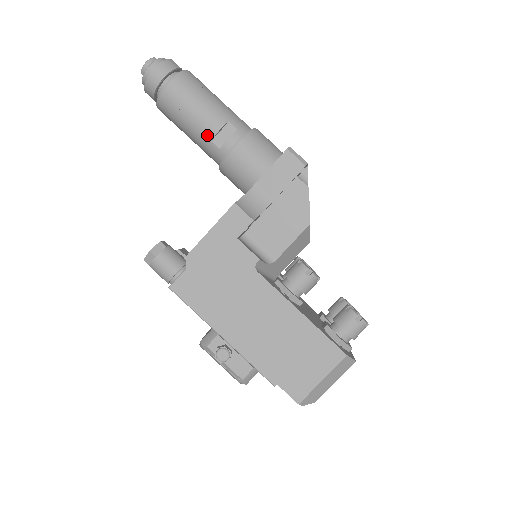
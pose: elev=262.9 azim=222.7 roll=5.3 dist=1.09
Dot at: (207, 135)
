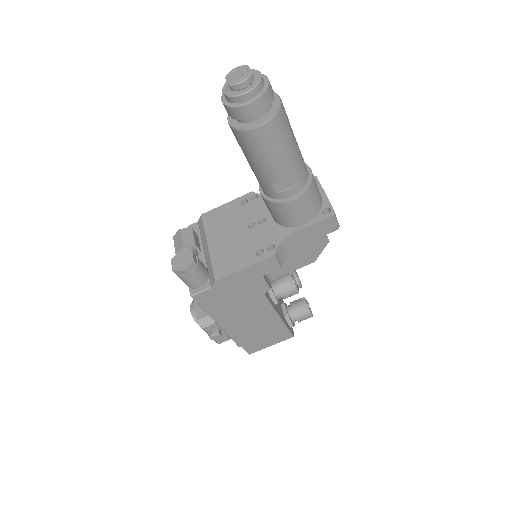
Dot at: (272, 180)
